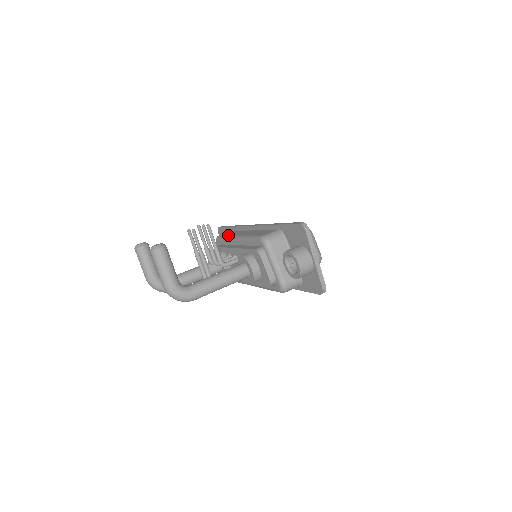
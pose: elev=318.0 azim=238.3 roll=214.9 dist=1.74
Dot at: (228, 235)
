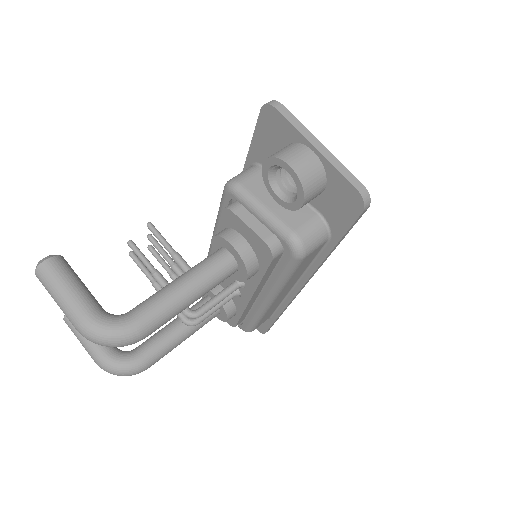
Dot at: occluded
